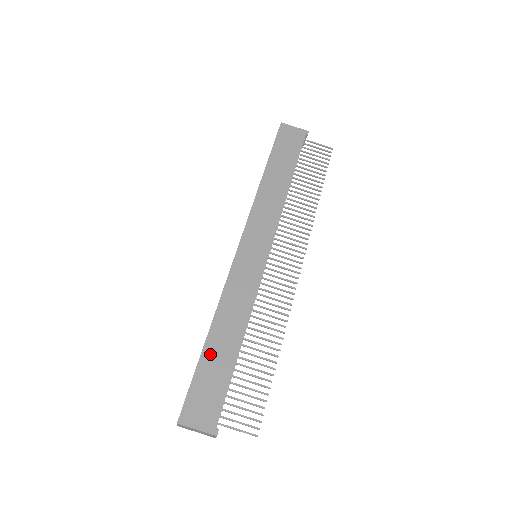
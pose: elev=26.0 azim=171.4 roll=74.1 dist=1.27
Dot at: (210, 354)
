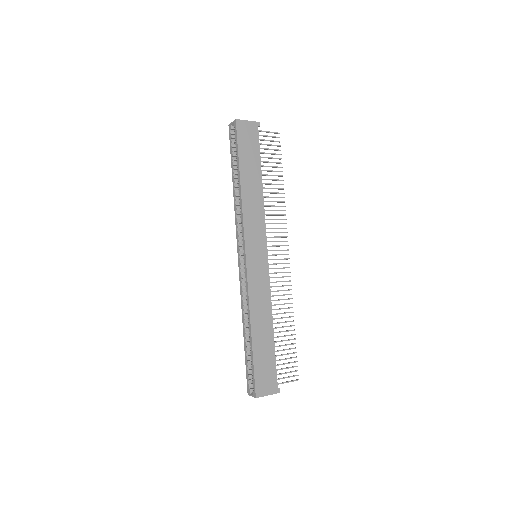
Dot at: (258, 346)
